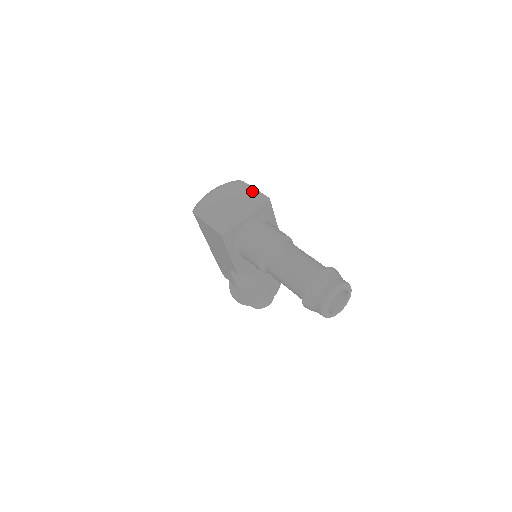
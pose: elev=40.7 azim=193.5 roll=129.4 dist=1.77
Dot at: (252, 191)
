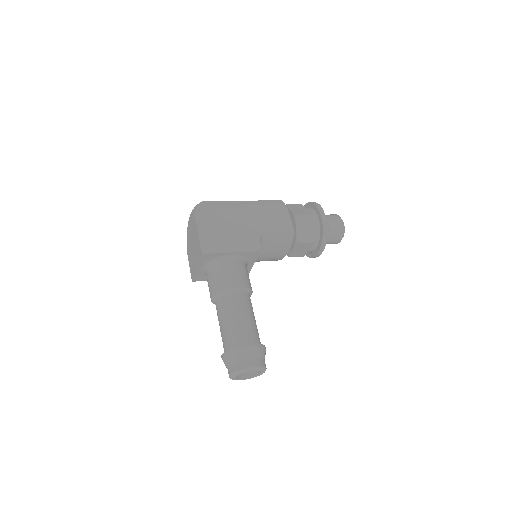
Dot at: (197, 234)
